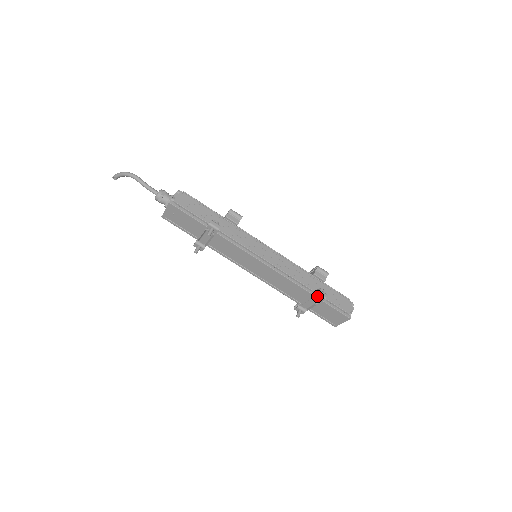
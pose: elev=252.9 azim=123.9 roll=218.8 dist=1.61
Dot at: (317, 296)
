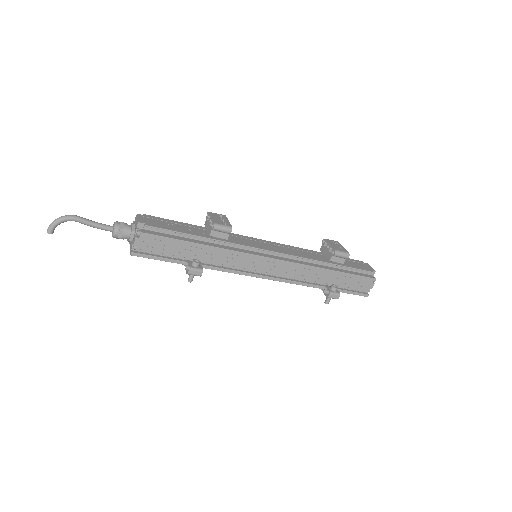
Dot at: (328, 296)
